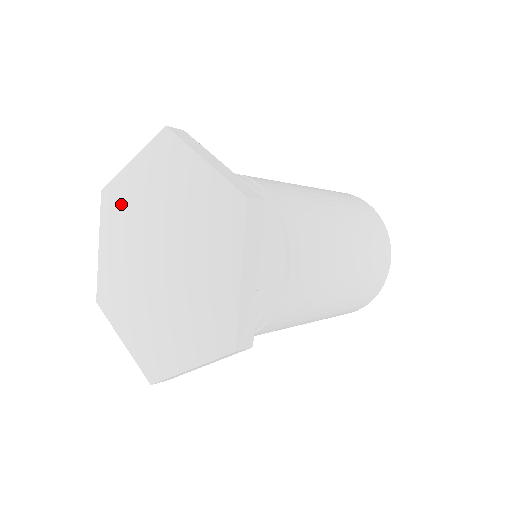
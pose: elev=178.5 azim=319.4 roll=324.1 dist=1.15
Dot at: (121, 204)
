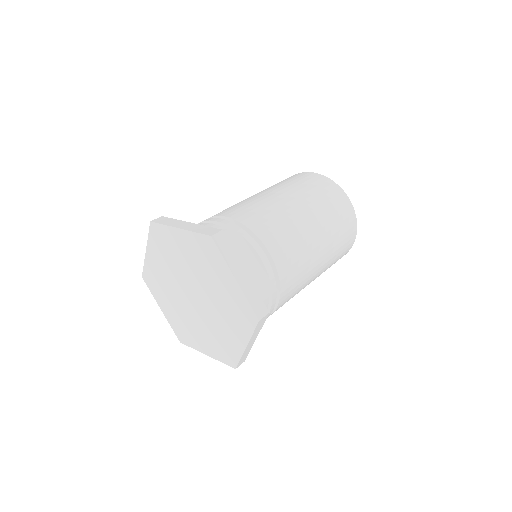
Dot at: (168, 245)
